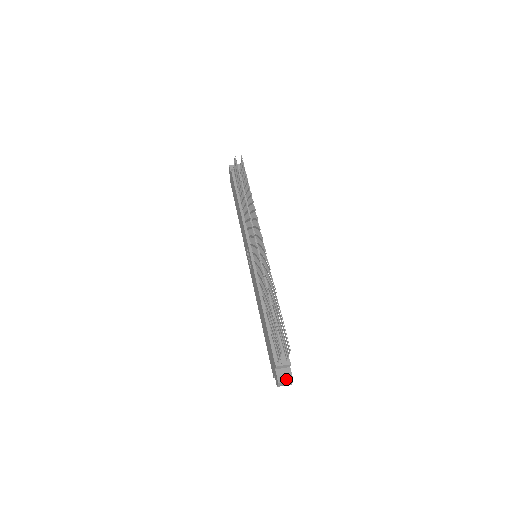
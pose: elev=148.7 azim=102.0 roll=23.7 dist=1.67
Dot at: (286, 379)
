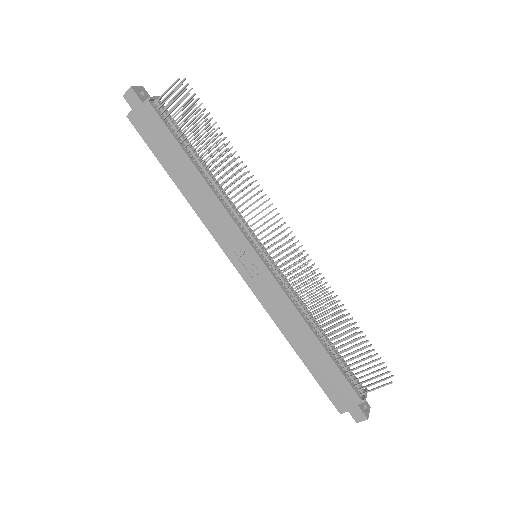
Dot at: (368, 409)
